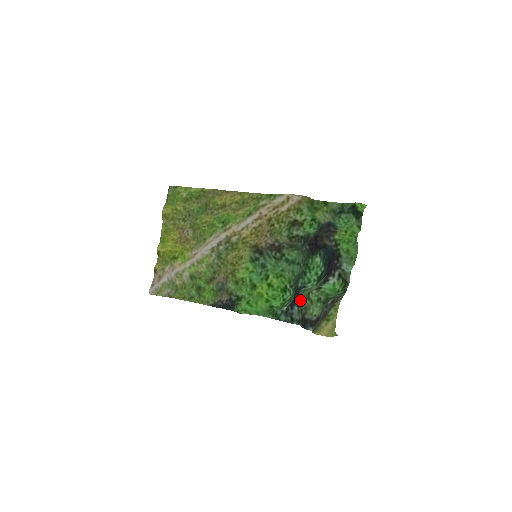
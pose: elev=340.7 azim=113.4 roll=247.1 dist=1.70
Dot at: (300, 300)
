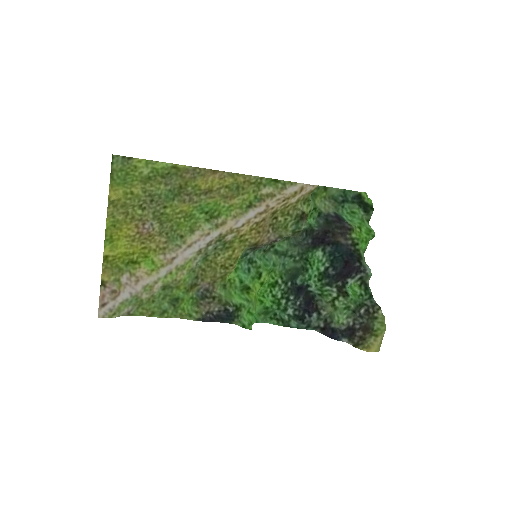
Dot at: (325, 309)
